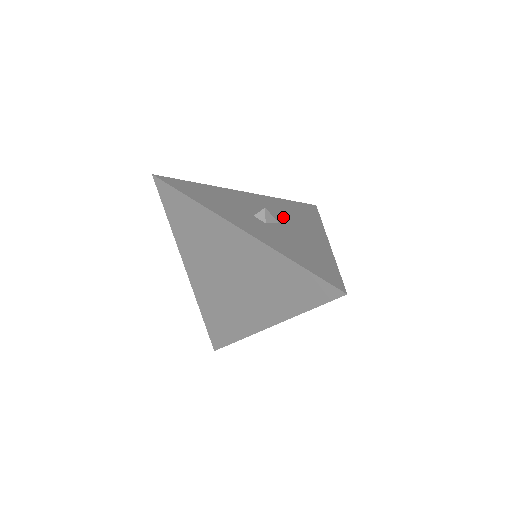
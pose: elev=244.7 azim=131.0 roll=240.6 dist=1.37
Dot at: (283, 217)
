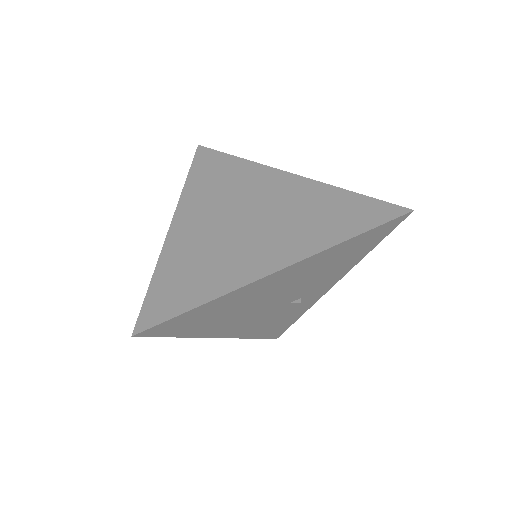
Dot at: occluded
